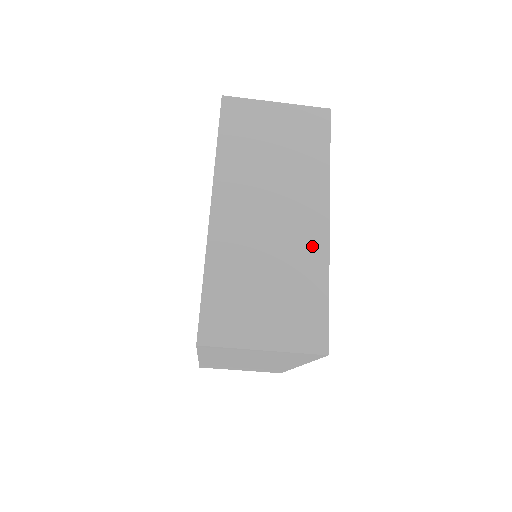
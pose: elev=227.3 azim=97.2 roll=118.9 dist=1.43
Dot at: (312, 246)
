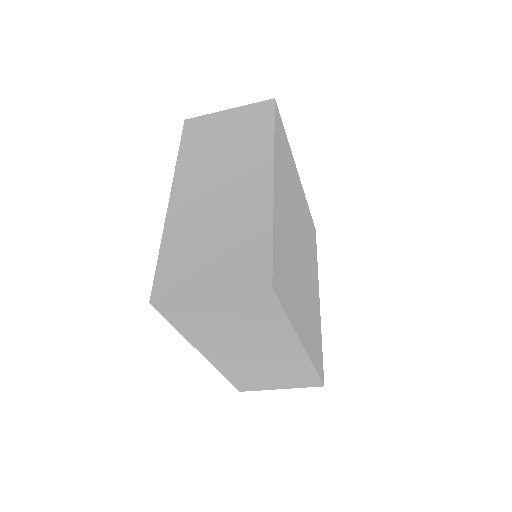
Dot at: (294, 359)
